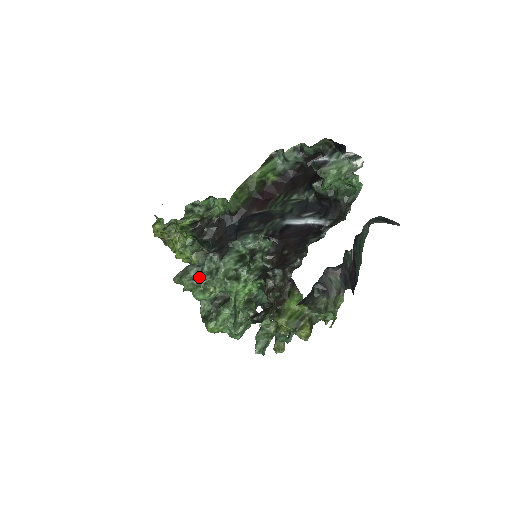
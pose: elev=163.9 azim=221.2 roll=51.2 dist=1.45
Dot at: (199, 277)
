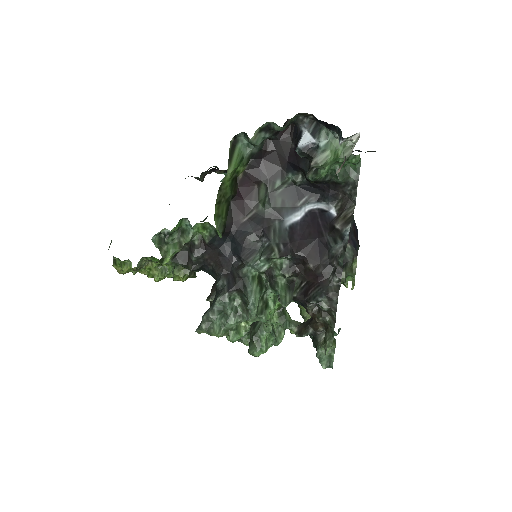
Dot at: (229, 324)
